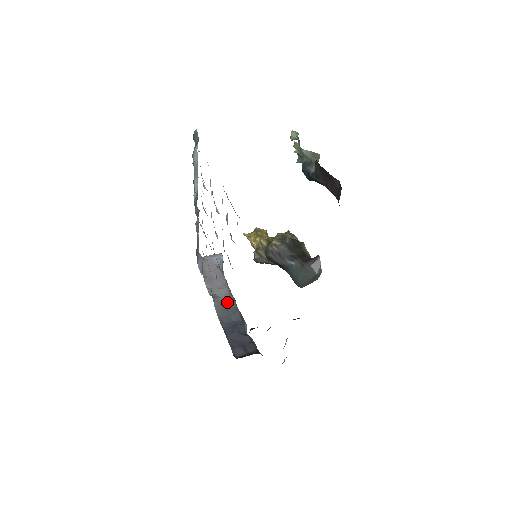
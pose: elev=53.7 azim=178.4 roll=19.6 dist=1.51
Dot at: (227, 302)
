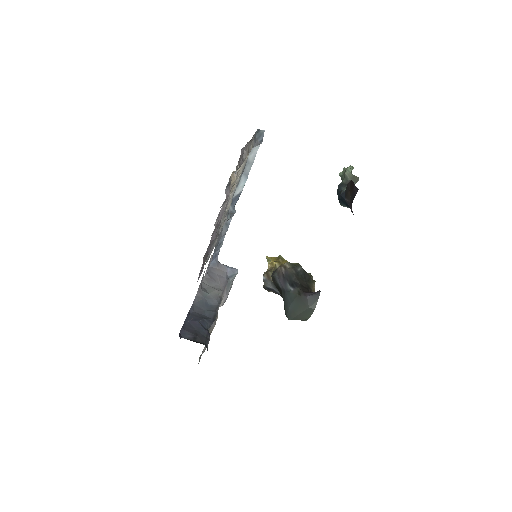
Dot at: (211, 300)
